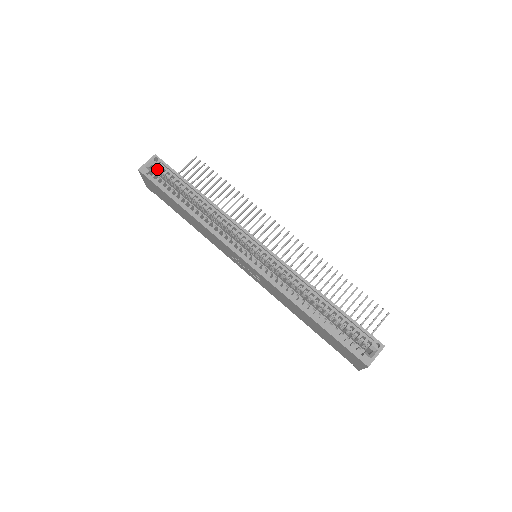
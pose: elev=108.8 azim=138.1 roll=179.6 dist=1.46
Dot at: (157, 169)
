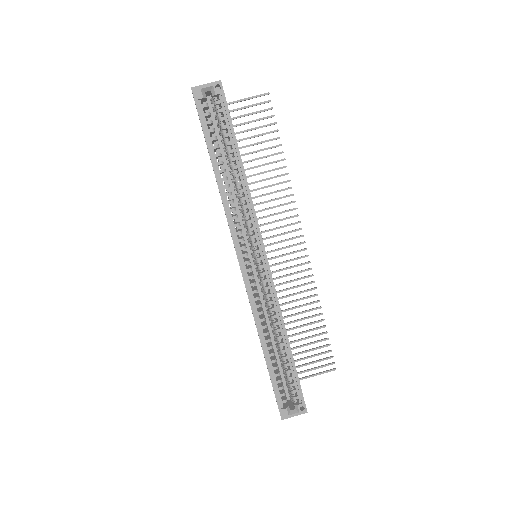
Dot at: (213, 98)
